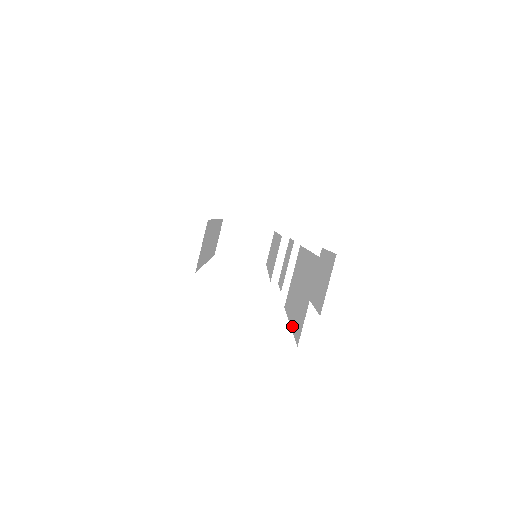
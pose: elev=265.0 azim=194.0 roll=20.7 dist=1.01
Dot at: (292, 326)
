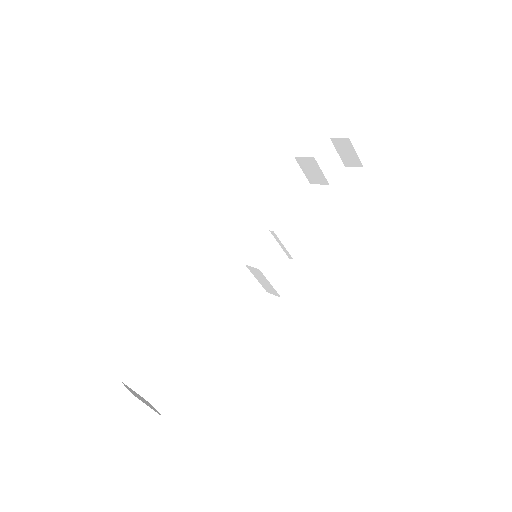
Dot at: occluded
